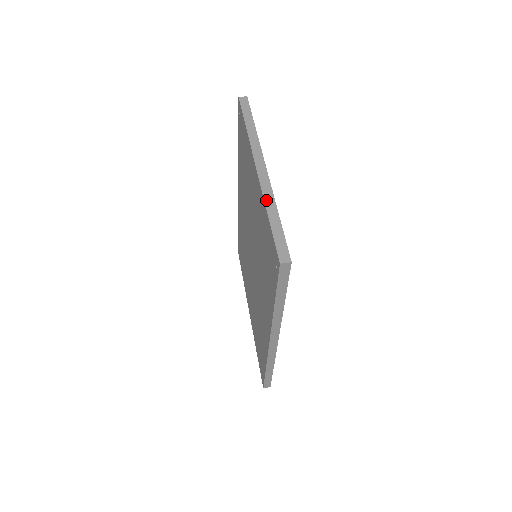
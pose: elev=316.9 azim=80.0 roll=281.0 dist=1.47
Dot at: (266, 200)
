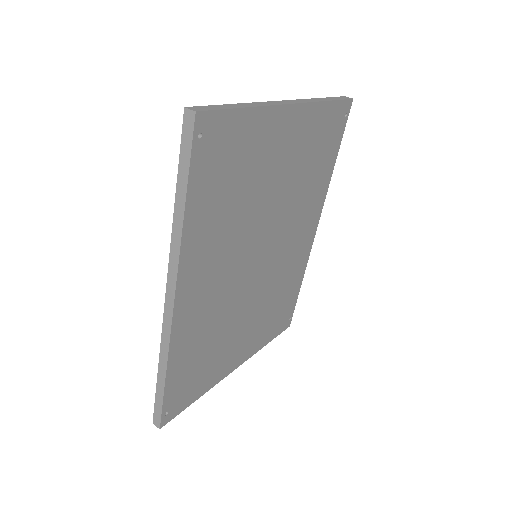
Dot at: (254, 103)
